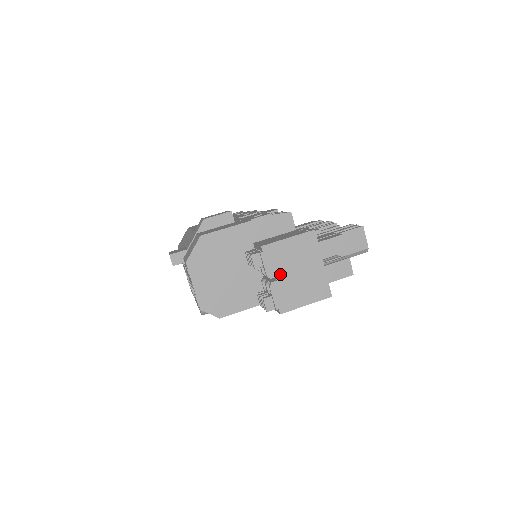
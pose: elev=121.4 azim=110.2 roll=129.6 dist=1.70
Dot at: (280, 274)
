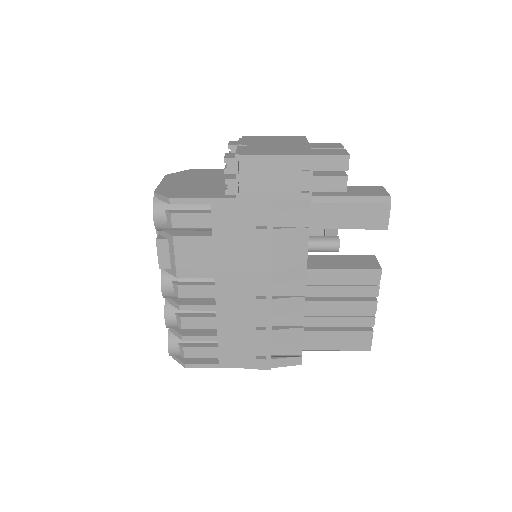
Dot at: (254, 144)
